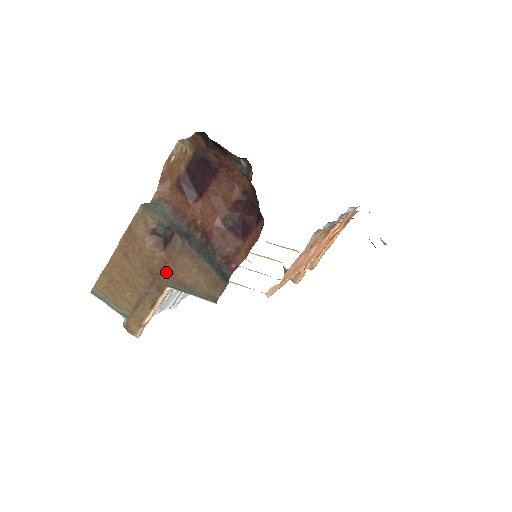
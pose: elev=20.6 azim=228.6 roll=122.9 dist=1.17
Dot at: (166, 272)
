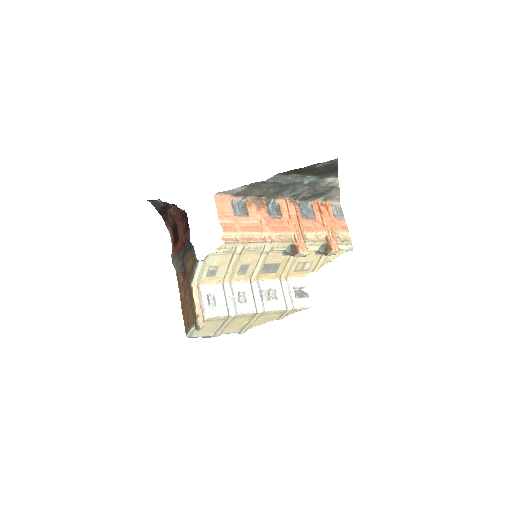
Dot at: (187, 279)
